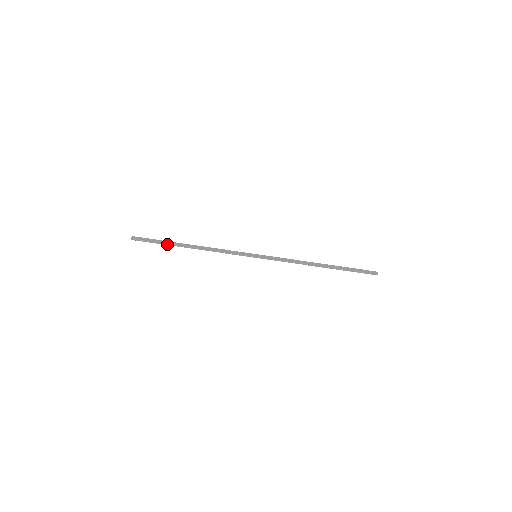
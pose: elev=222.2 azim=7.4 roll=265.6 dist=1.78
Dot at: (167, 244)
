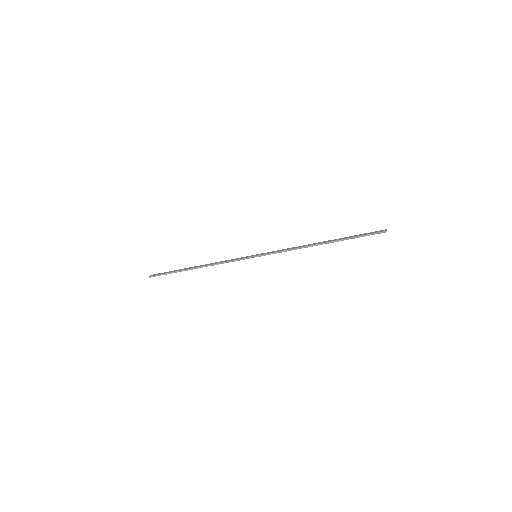
Dot at: (177, 271)
